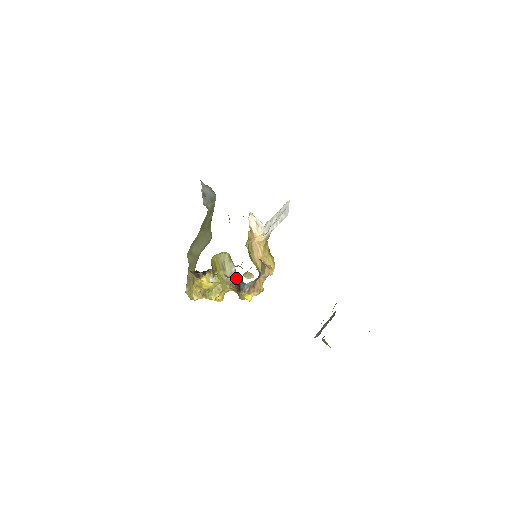
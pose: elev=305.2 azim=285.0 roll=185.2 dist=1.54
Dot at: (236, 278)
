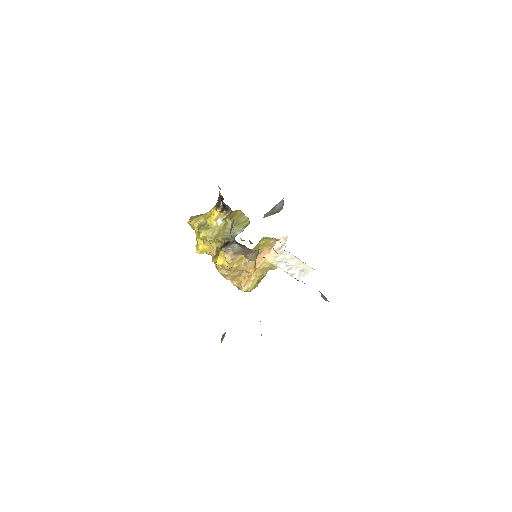
Dot at: occluded
